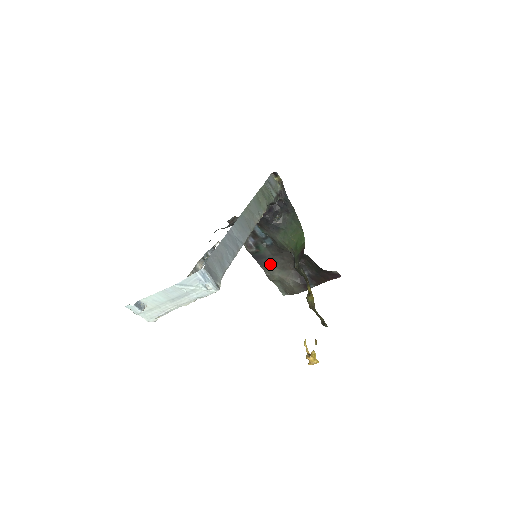
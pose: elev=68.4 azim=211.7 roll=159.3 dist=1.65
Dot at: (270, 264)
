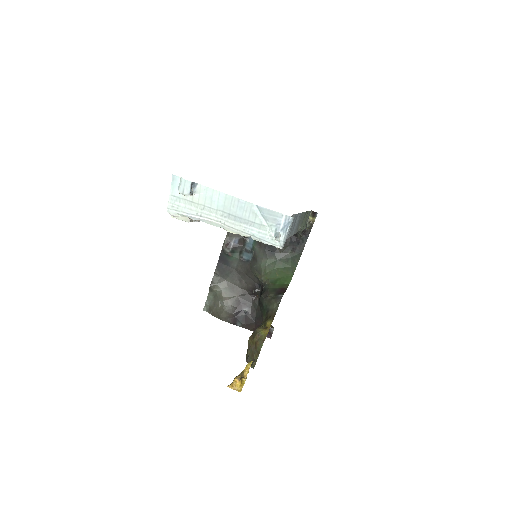
Dot at: (225, 275)
